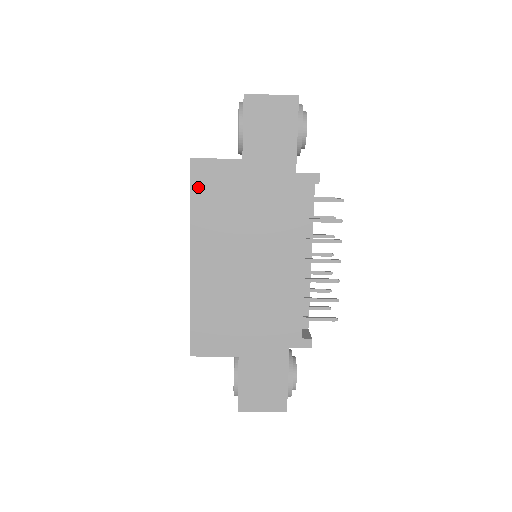
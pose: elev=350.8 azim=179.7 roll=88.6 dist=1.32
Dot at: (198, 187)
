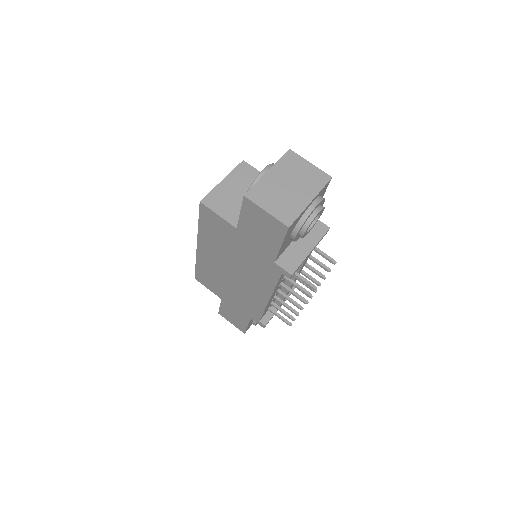
Dot at: (204, 219)
